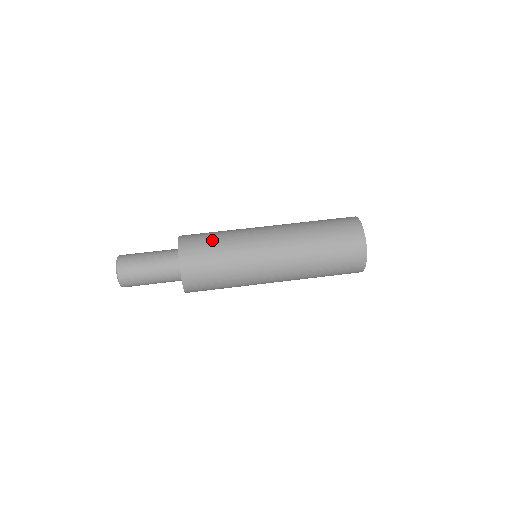
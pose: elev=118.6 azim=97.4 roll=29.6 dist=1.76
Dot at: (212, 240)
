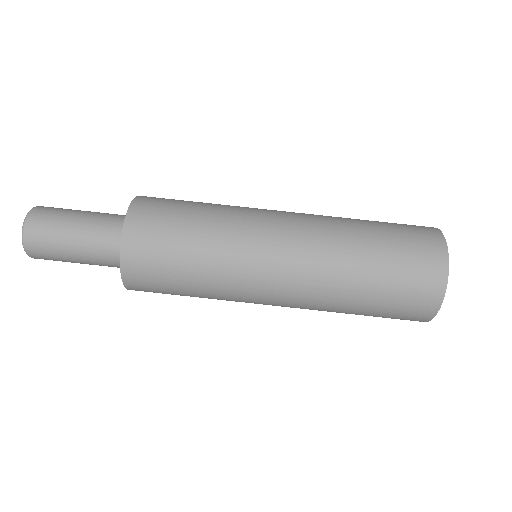
Dot at: (184, 223)
